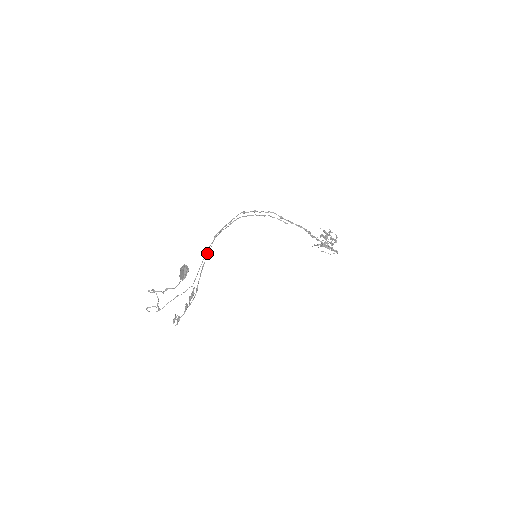
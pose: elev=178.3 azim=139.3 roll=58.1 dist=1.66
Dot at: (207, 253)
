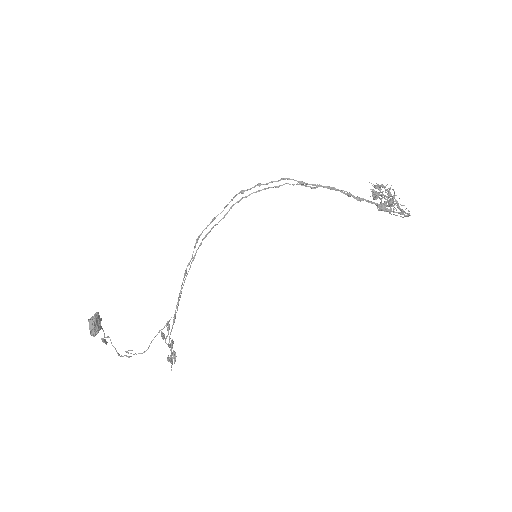
Dot at: occluded
